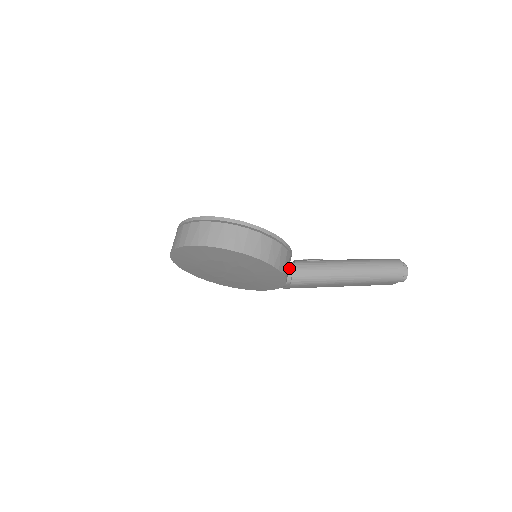
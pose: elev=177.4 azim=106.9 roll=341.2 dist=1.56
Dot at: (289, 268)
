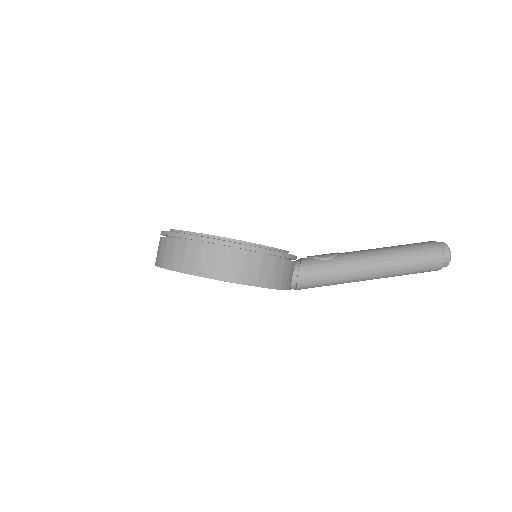
Dot at: (293, 273)
